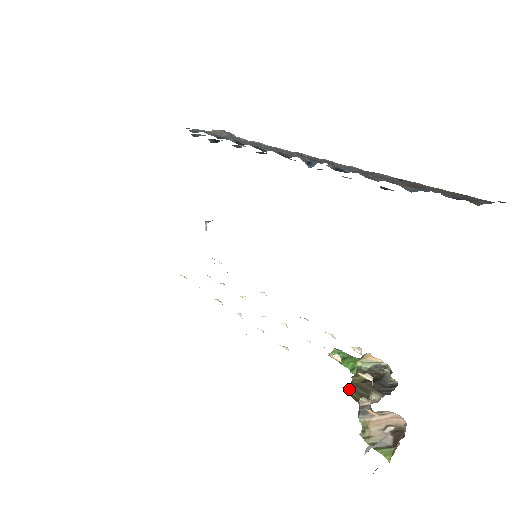
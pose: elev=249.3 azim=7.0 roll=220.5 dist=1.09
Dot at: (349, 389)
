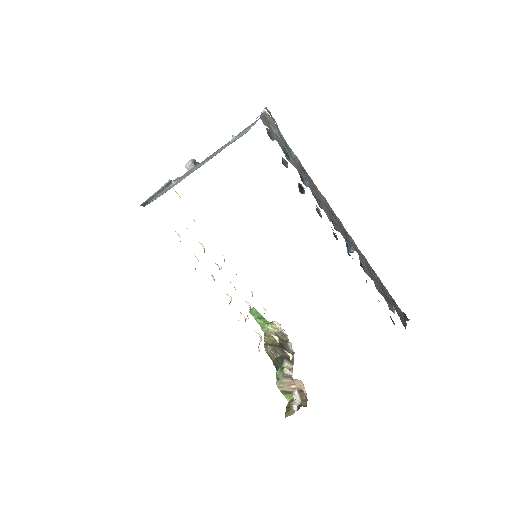
Dot at: (267, 348)
